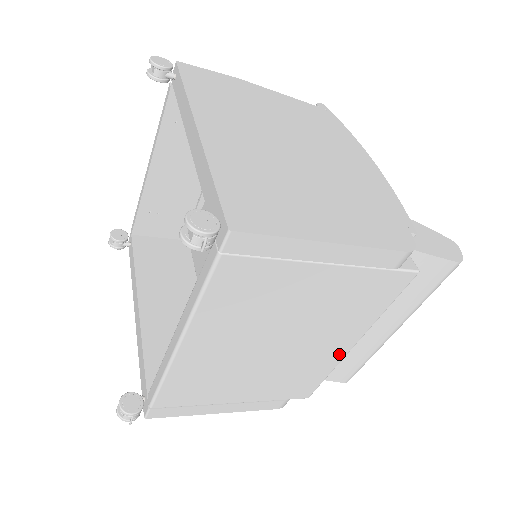
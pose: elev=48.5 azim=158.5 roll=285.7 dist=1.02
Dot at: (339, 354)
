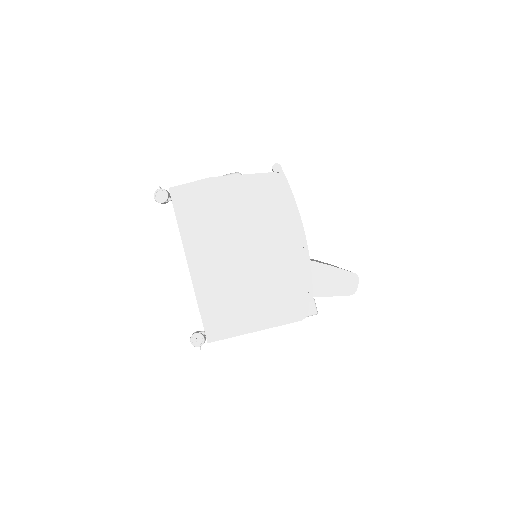
Dot at: occluded
